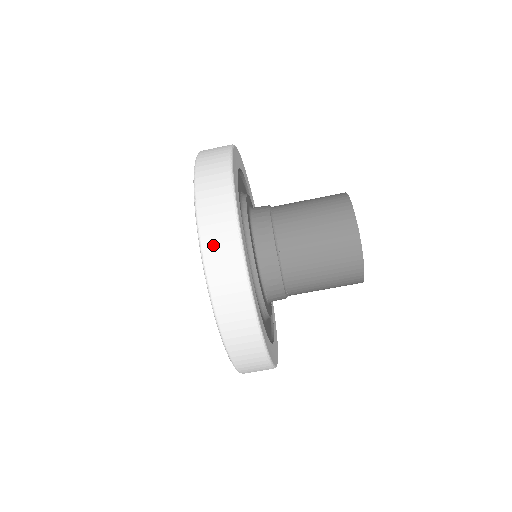
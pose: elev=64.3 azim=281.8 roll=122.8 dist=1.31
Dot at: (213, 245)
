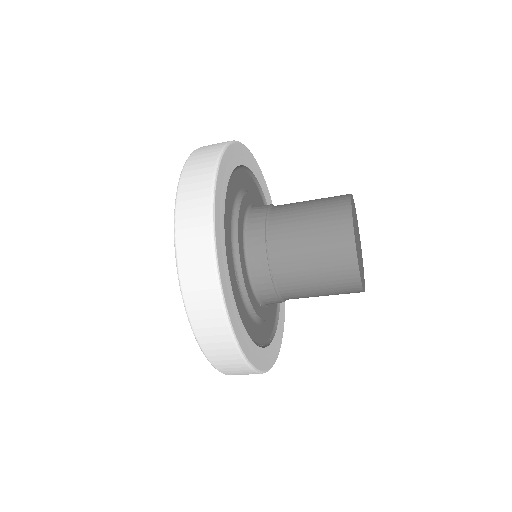
Dot at: occluded
